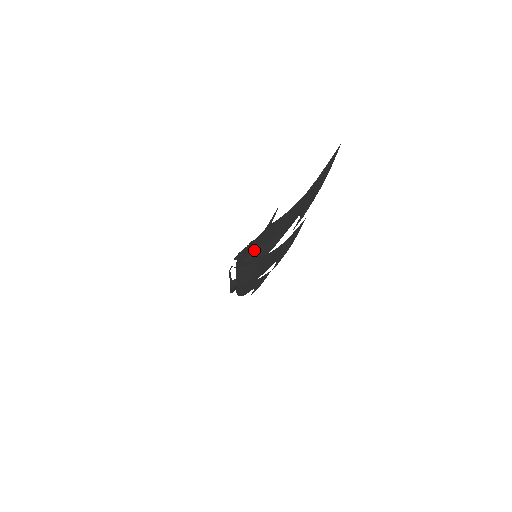
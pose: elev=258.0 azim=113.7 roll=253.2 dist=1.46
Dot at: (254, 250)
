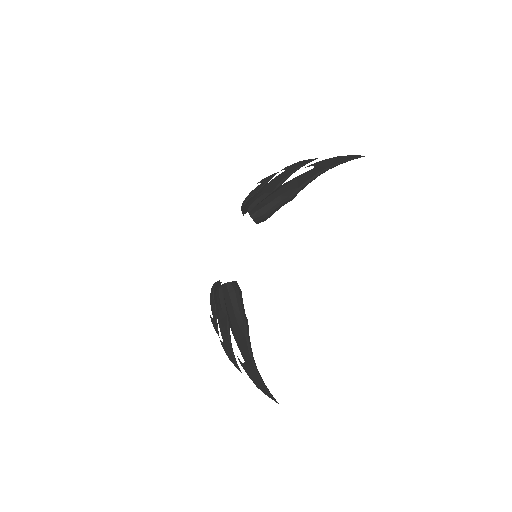
Dot at: (228, 311)
